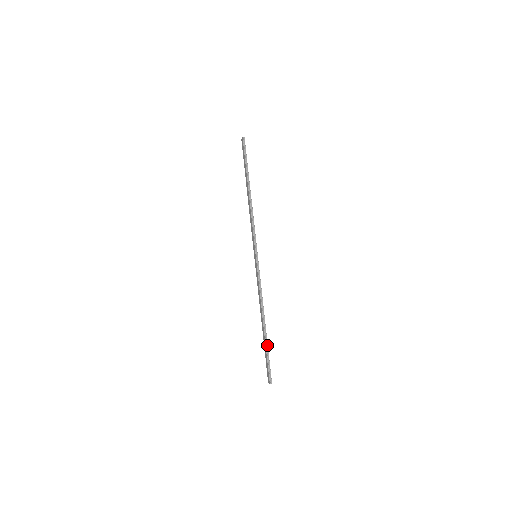
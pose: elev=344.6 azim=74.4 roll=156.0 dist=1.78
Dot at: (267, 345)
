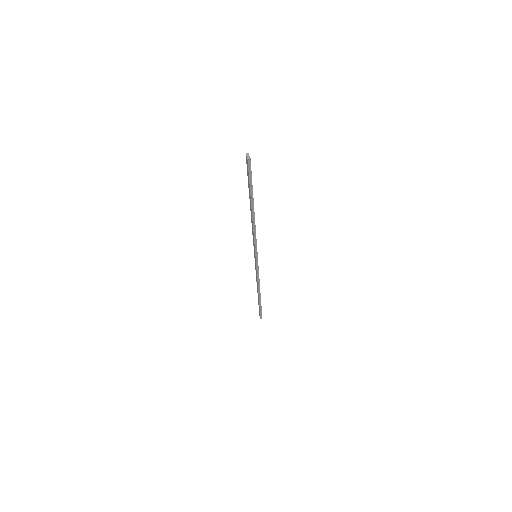
Dot at: occluded
